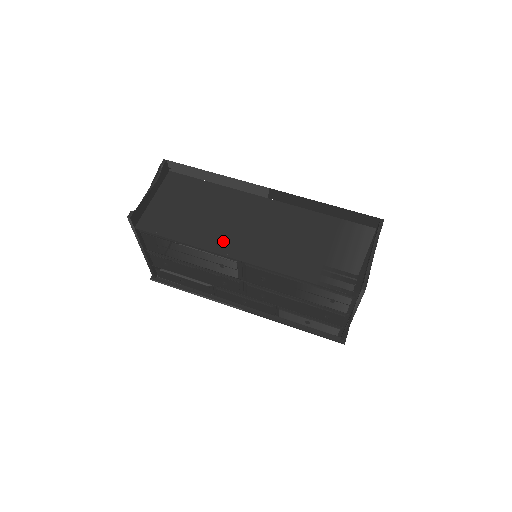
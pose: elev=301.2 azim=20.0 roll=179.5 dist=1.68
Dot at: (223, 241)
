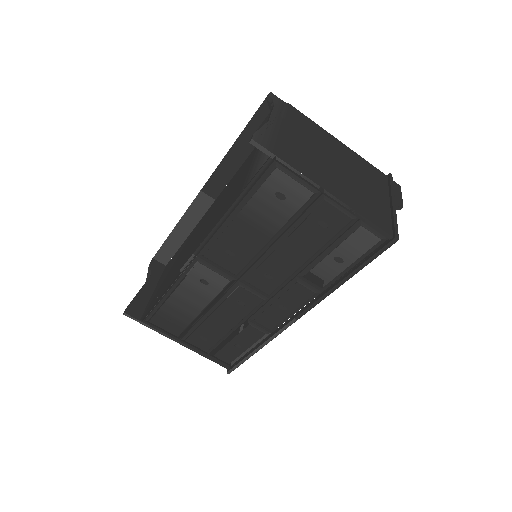
Dot at: (184, 259)
